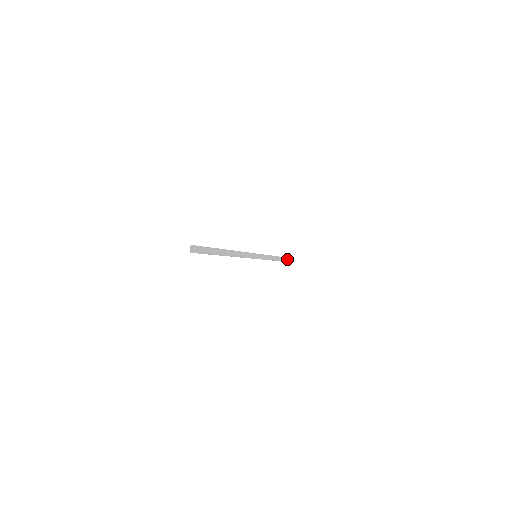
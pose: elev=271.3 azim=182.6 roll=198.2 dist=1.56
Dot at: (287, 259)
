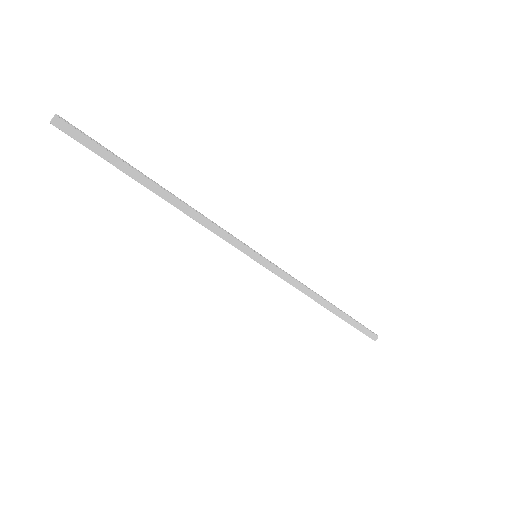
Dot at: (362, 328)
